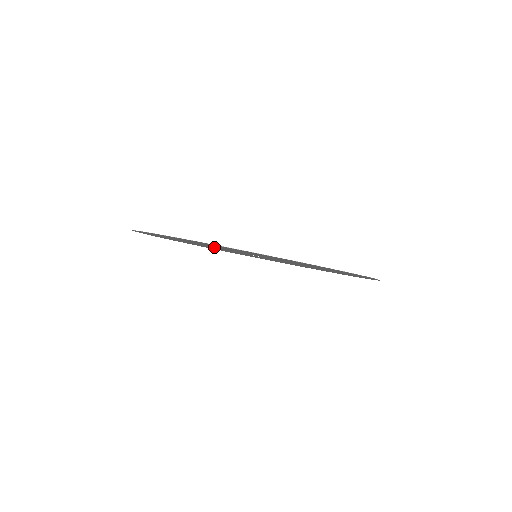
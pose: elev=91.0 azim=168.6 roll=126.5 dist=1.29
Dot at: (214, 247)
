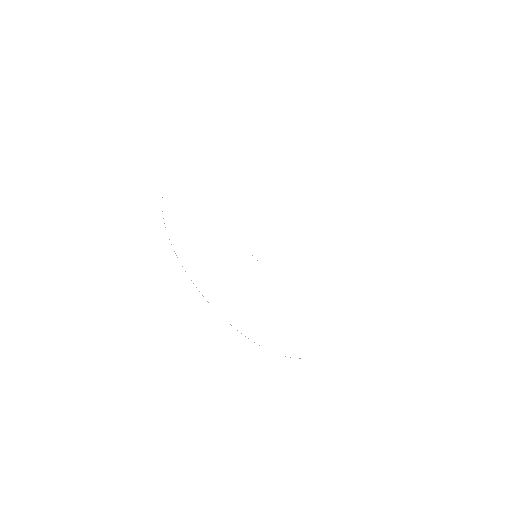
Dot at: occluded
